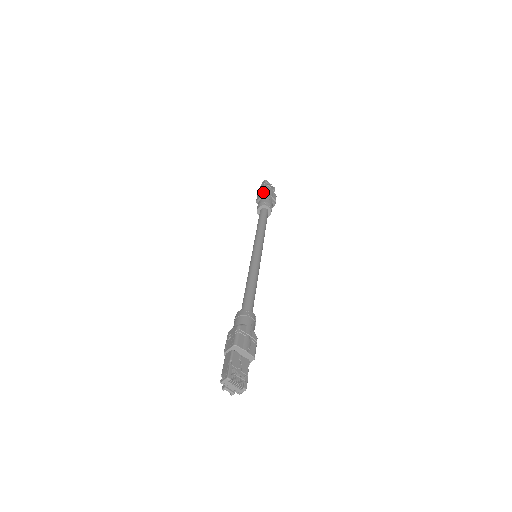
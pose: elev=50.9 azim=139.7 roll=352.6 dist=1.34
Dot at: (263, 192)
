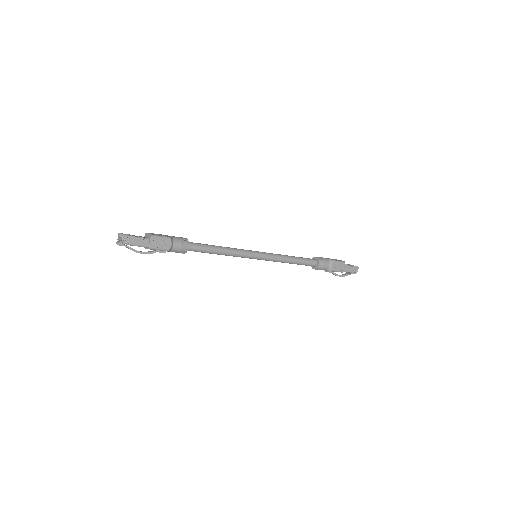
Dot at: occluded
